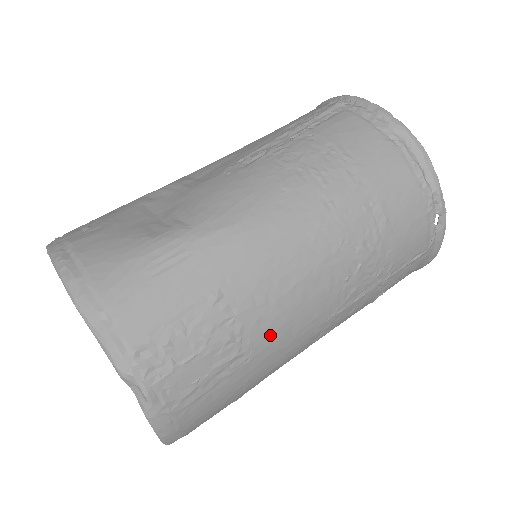
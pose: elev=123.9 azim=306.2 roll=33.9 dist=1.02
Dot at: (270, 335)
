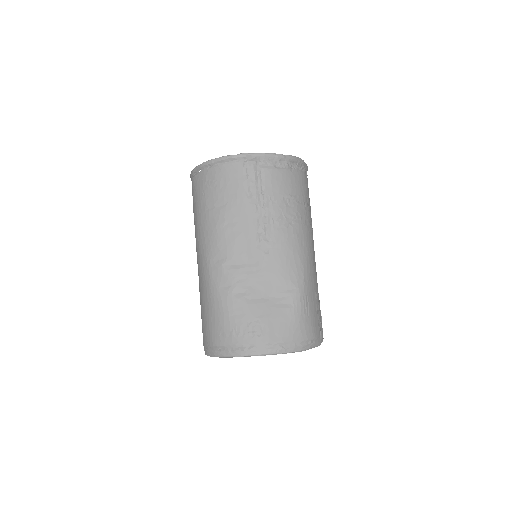
Dot at: occluded
